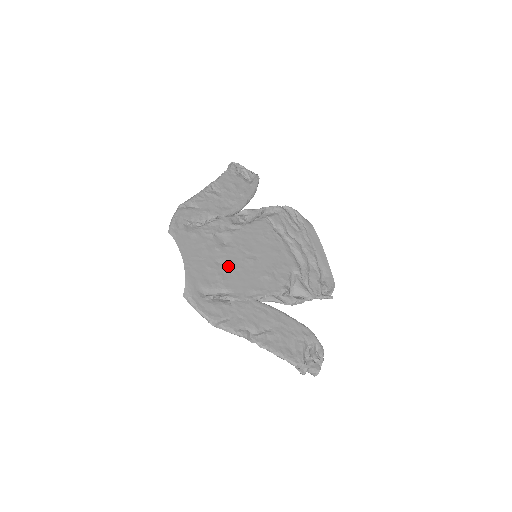
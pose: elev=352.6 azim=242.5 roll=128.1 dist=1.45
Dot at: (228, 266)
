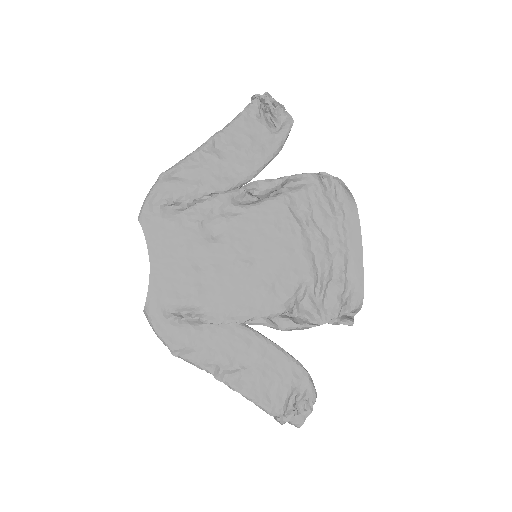
Dot at: (211, 273)
